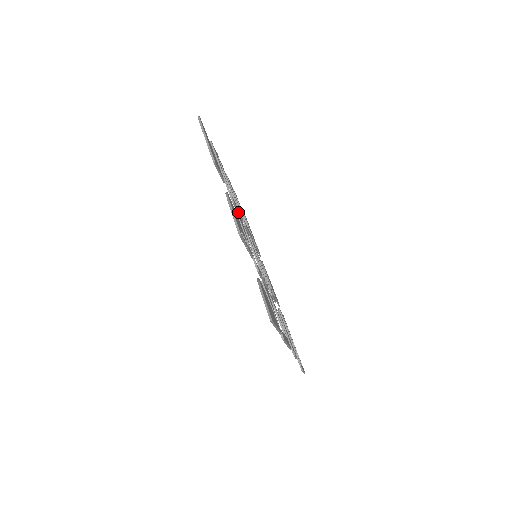
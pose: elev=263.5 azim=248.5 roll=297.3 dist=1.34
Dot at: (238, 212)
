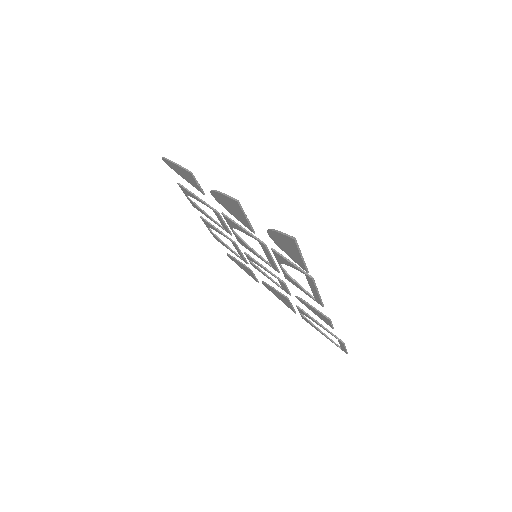
Dot at: (225, 224)
